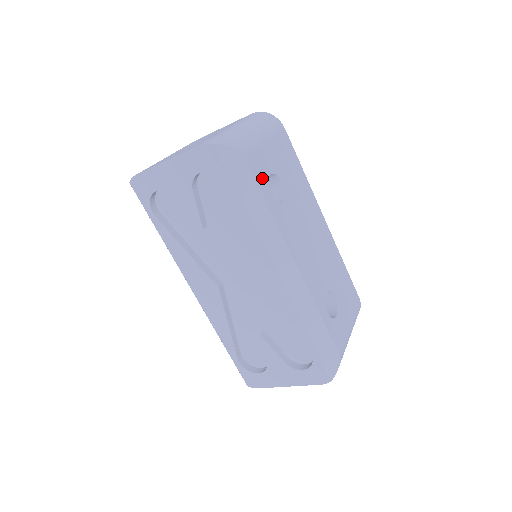
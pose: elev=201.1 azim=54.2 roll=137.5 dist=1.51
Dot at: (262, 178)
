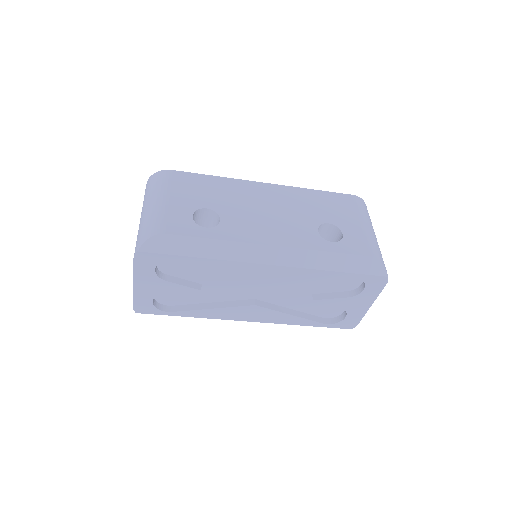
Dot at: (189, 228)
